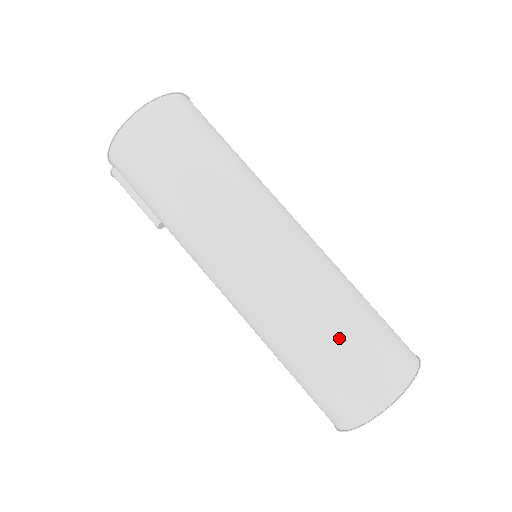
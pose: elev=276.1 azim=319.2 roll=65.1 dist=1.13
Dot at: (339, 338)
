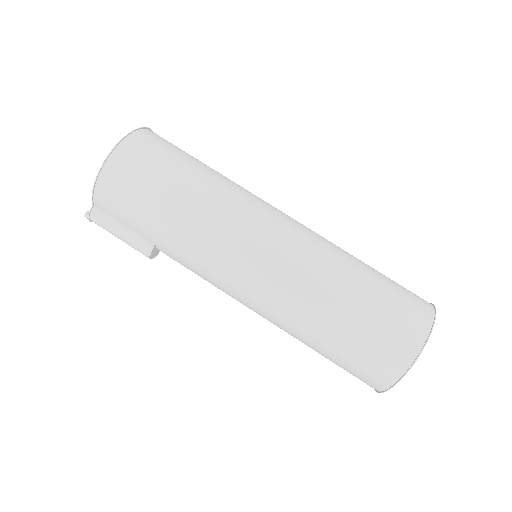
Dot at: (366, 285)
